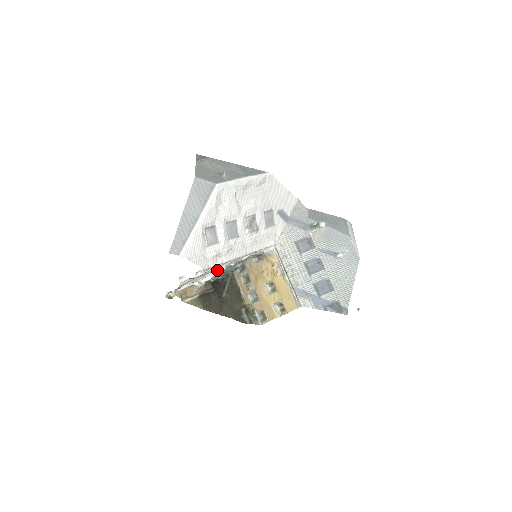
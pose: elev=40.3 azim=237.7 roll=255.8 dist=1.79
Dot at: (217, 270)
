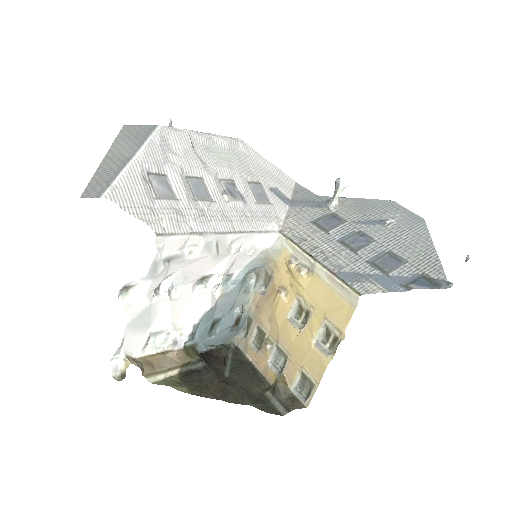
Dot at: (198, 306)
